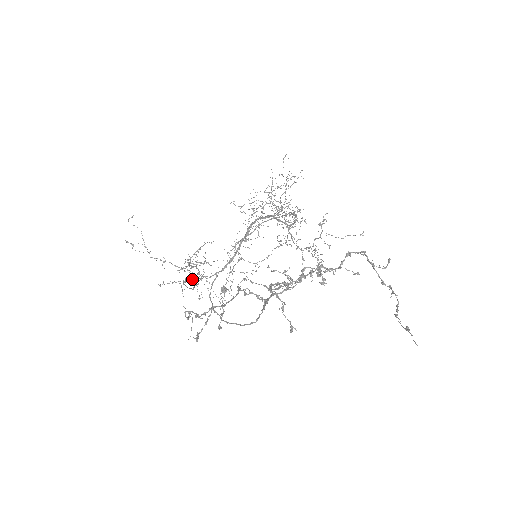
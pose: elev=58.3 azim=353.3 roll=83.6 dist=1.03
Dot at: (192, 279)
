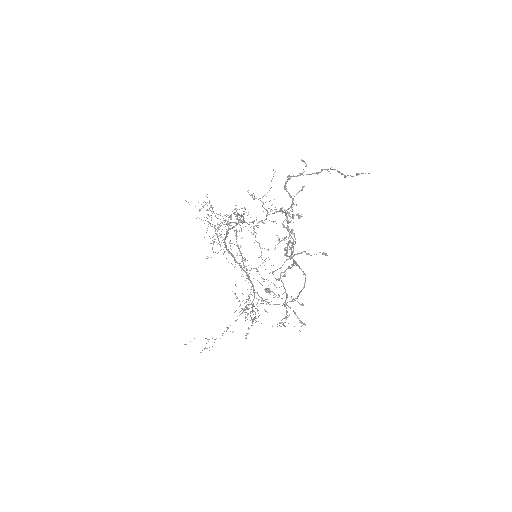
Dot at: occluded
